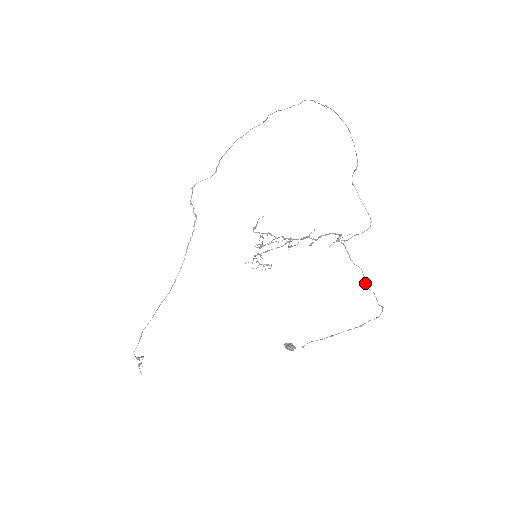
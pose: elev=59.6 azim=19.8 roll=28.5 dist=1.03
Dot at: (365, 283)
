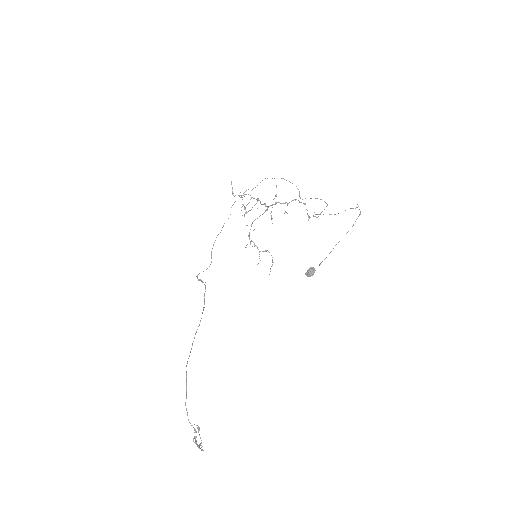
Dot at: occluded
